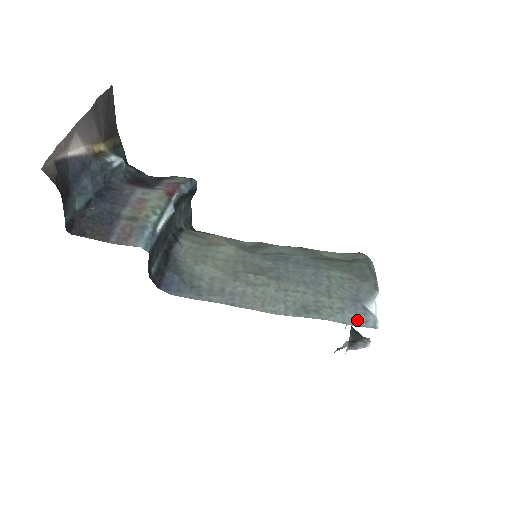
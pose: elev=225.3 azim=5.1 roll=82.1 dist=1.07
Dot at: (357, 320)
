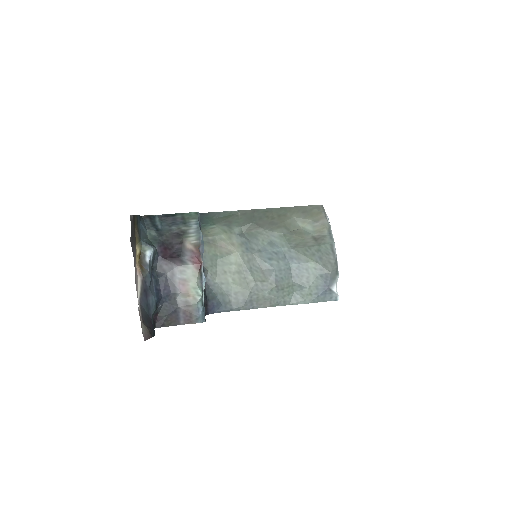
Dot at: (326, 298)
